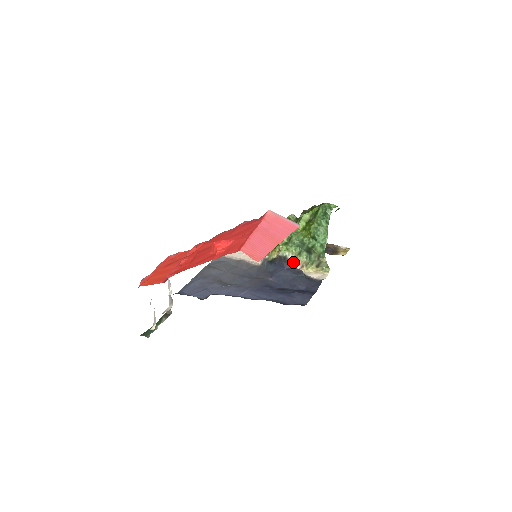
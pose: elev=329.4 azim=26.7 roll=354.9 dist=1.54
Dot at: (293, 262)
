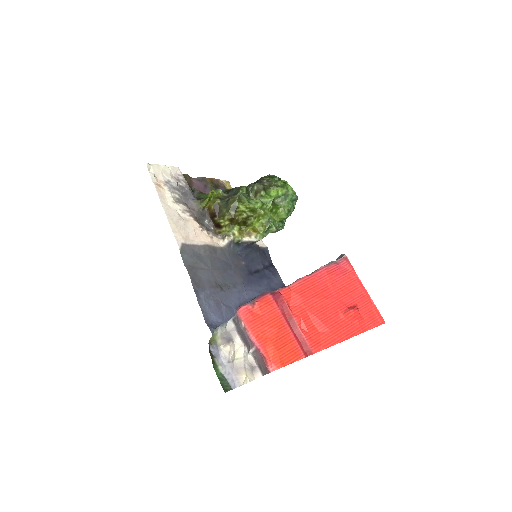
Dot at: occluded
